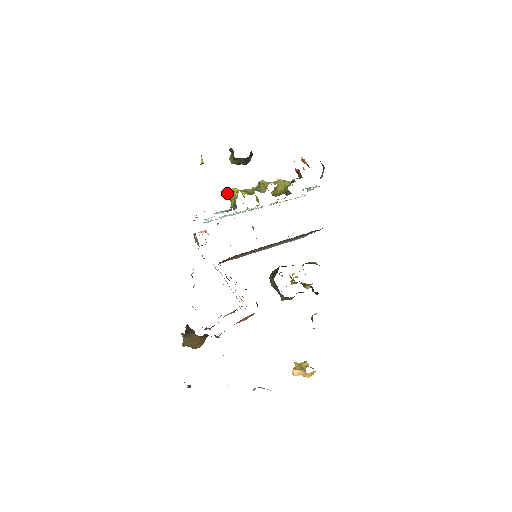
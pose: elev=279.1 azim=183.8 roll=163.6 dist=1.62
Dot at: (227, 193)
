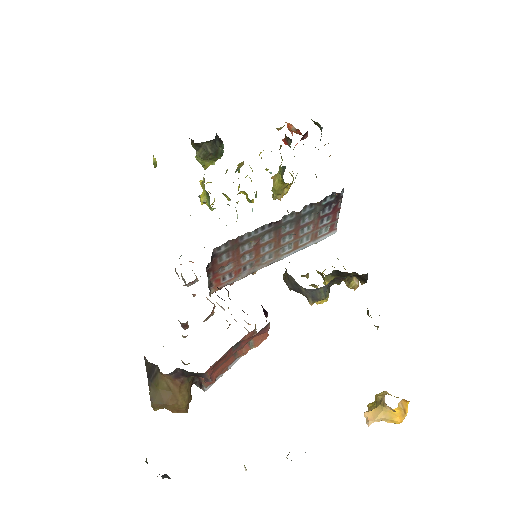
Dot at: (201, 195)
